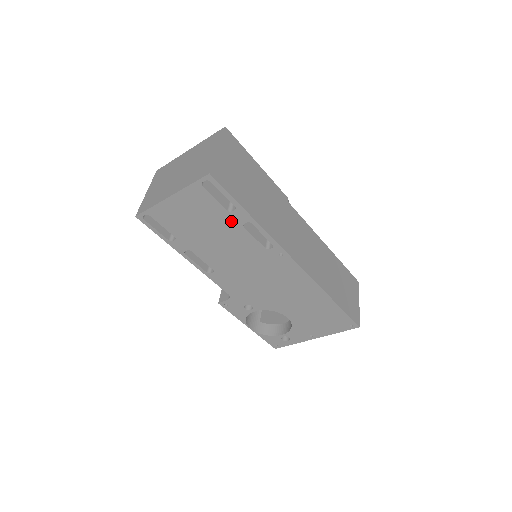
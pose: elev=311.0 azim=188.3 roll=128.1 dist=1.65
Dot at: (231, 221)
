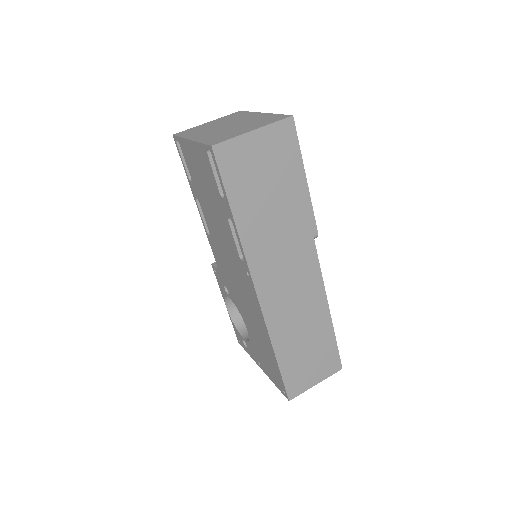
Dot at: (221, 205)
